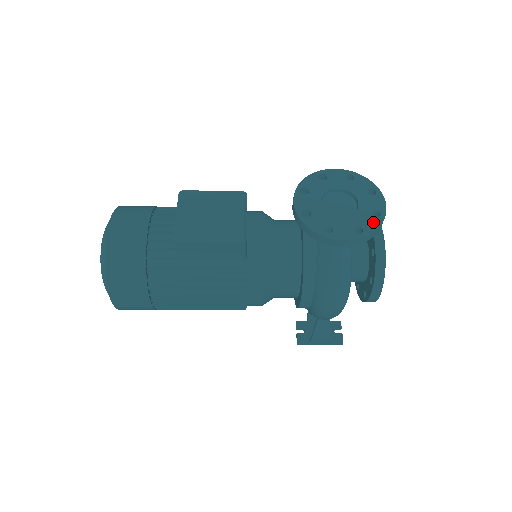
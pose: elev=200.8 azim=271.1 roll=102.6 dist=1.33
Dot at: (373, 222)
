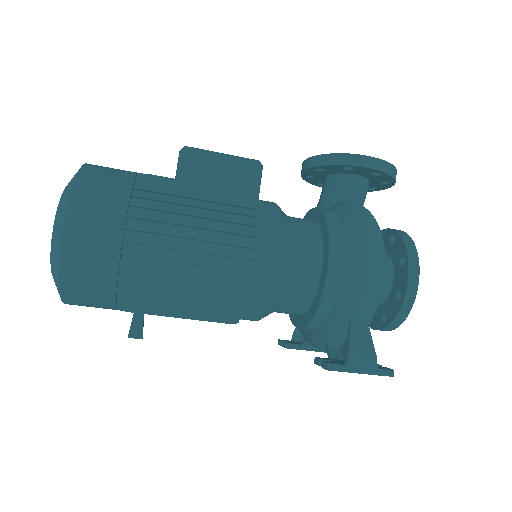
Dot at: occluded
